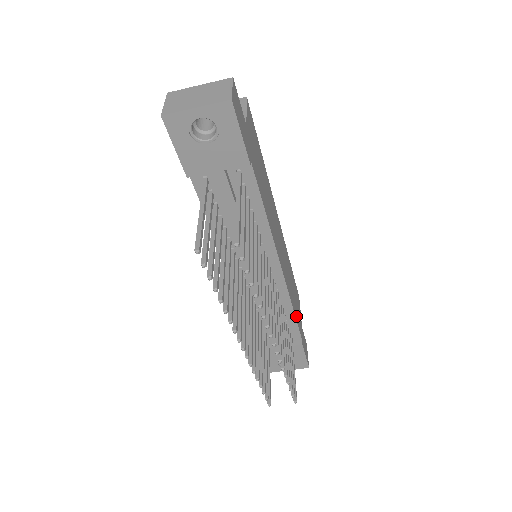
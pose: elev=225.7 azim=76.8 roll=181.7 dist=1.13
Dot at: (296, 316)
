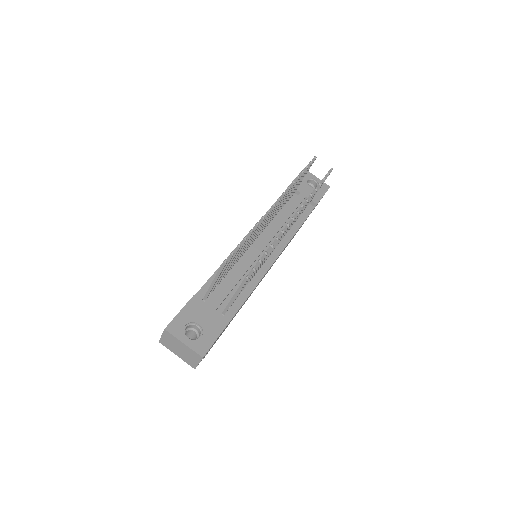
Dot at: (241, 306)
